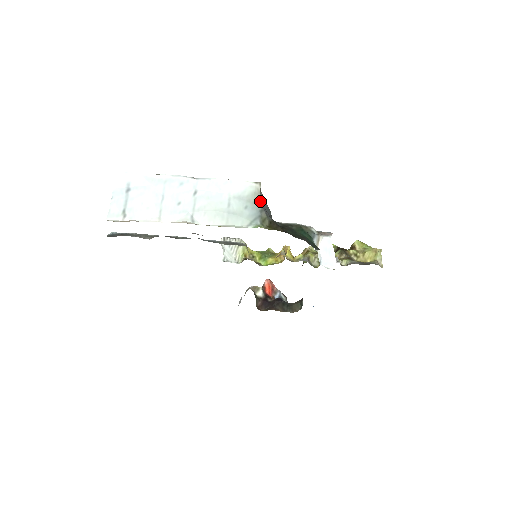
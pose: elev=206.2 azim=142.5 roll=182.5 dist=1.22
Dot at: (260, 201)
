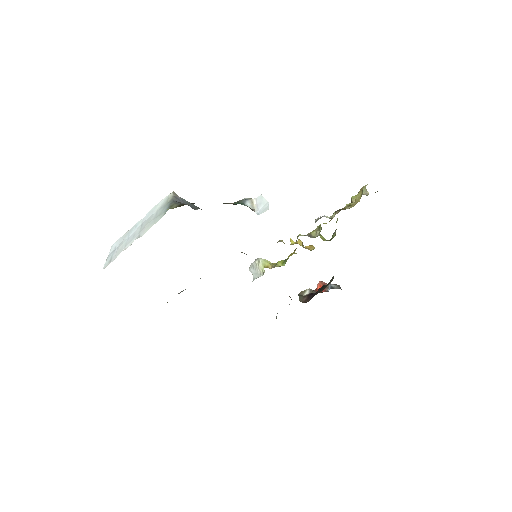
Dot at: (172, 200)
